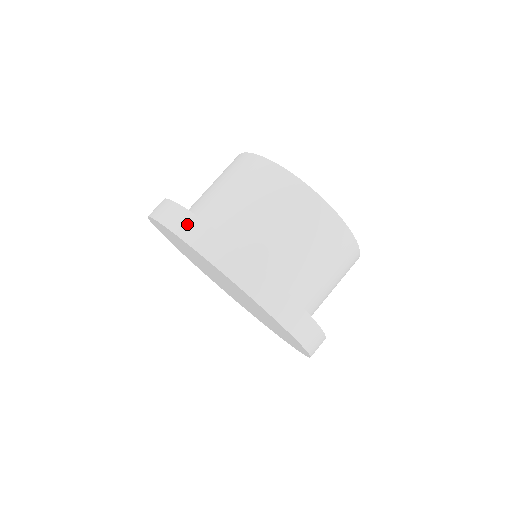
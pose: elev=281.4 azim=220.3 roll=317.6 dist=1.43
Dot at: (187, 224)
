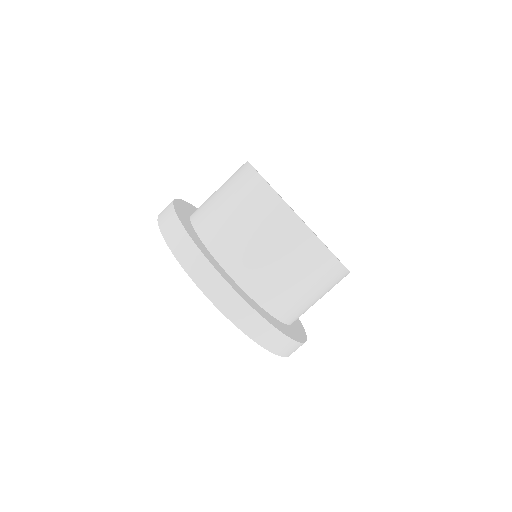
Dot at: (214, 284)
